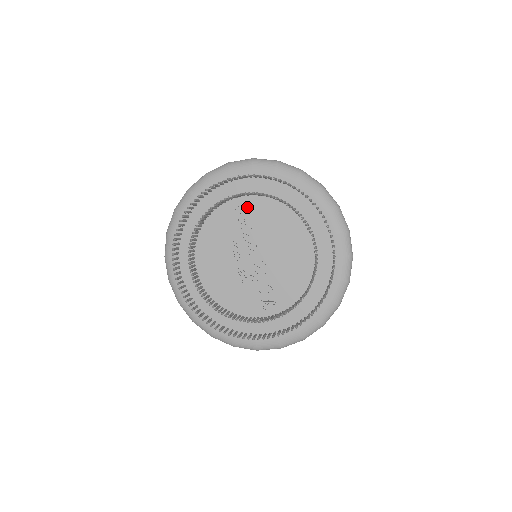
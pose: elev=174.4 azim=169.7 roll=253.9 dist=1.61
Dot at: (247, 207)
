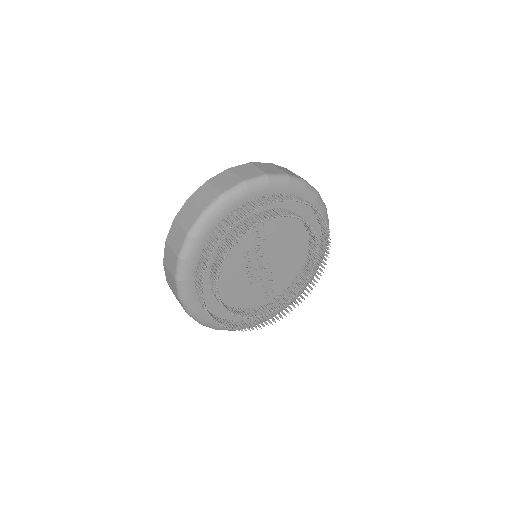
Dot at: occluded
